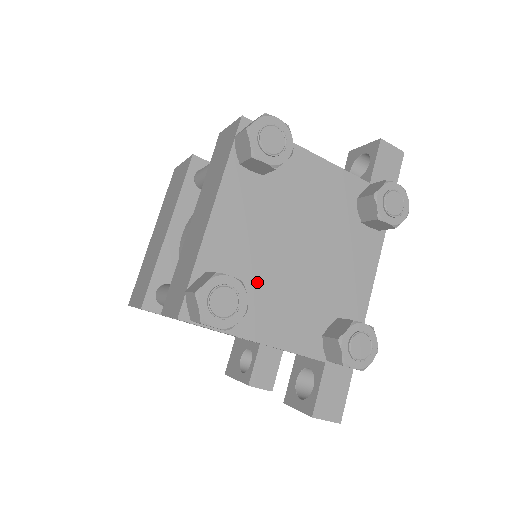
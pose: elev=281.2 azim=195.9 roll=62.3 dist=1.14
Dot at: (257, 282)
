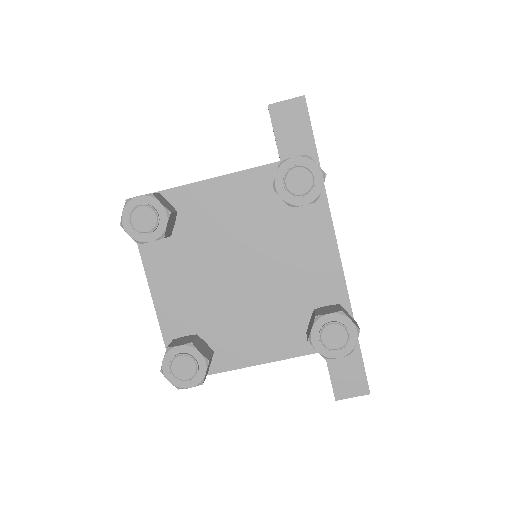
Dot at: (220, 322)
